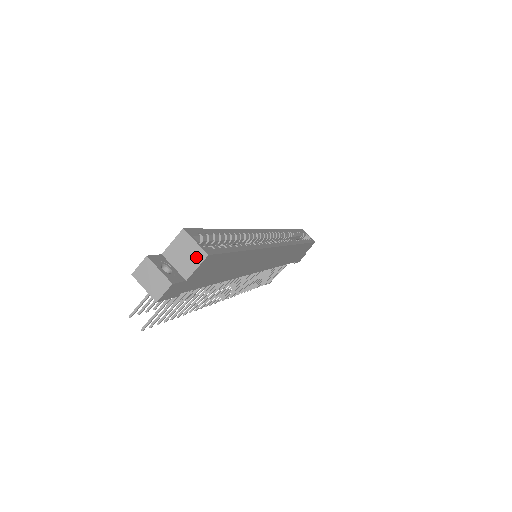
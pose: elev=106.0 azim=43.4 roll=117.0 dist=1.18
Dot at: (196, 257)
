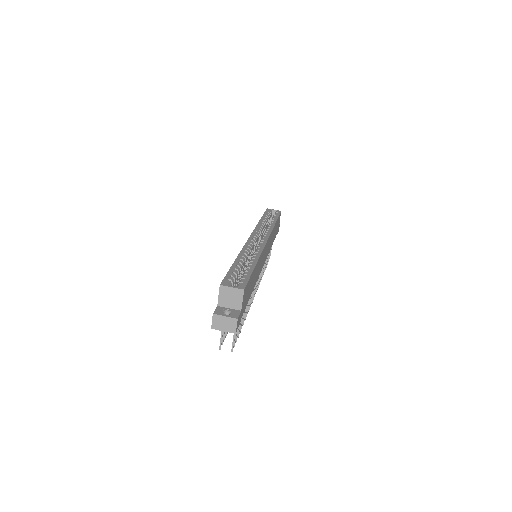
Dot at: (238, 295)
